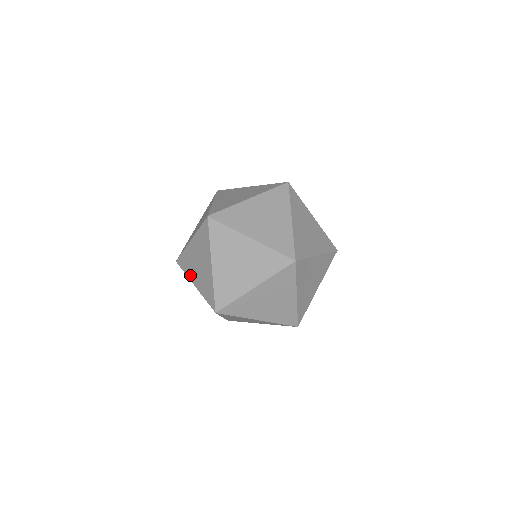
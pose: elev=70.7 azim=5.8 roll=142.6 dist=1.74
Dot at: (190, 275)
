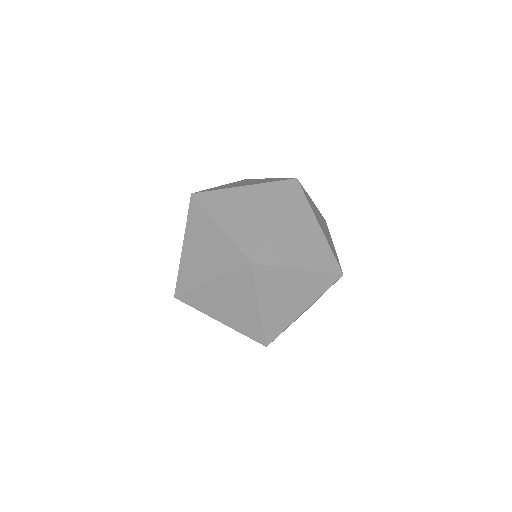
Dot at: (210, 313)
